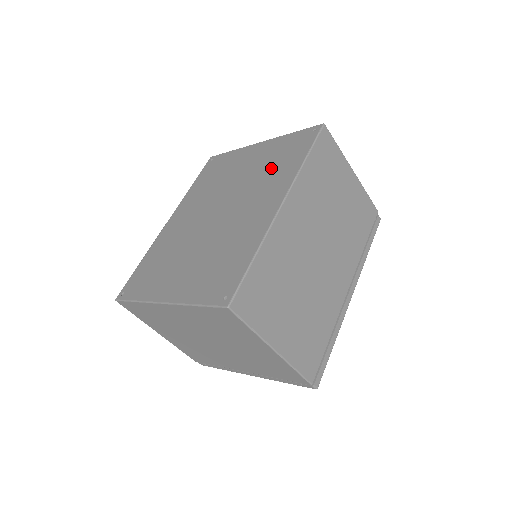
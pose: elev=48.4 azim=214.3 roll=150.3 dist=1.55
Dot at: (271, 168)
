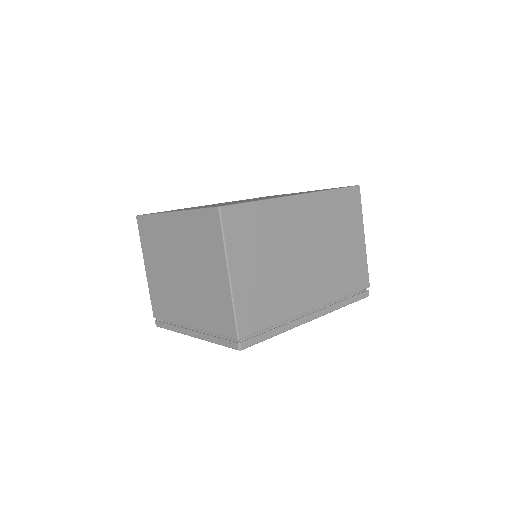
Dot at: occluded
